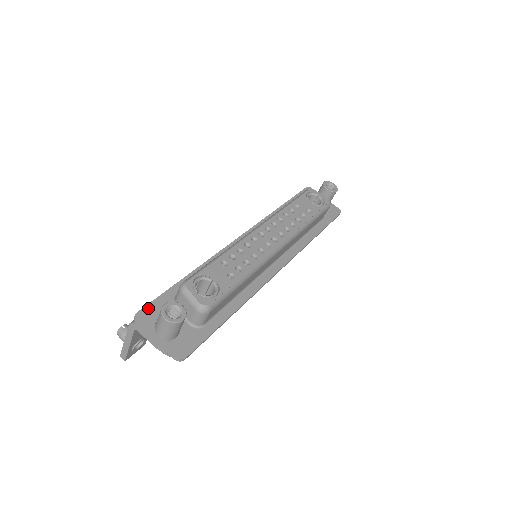
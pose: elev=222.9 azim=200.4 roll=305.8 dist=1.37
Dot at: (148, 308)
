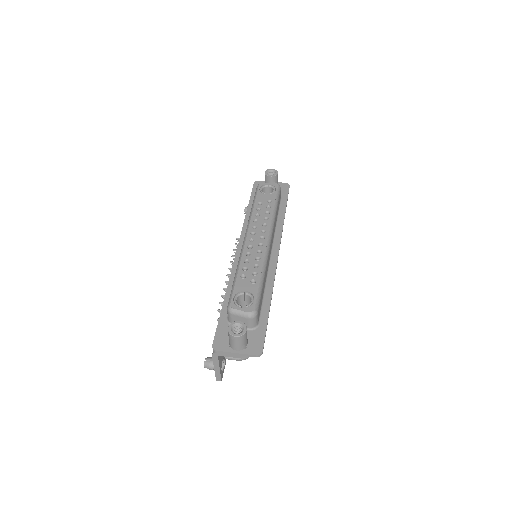
Dot at: (217, 338)
